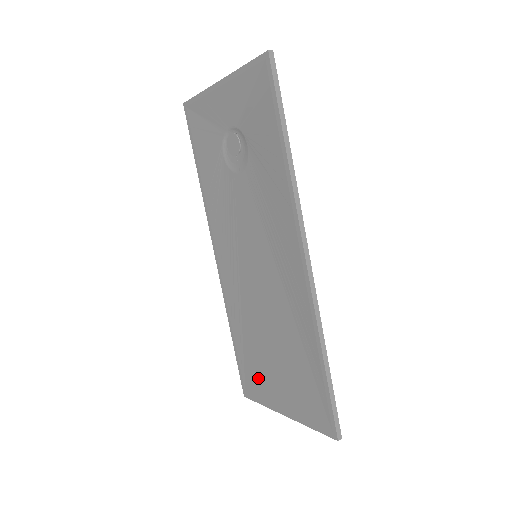
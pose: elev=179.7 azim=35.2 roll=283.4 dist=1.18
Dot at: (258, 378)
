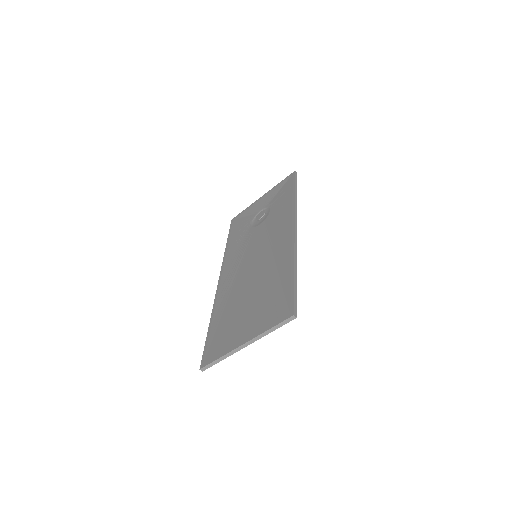
Dot at: (225, 336)
